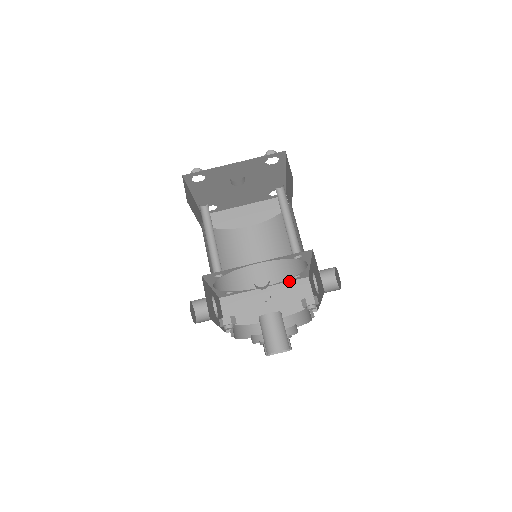
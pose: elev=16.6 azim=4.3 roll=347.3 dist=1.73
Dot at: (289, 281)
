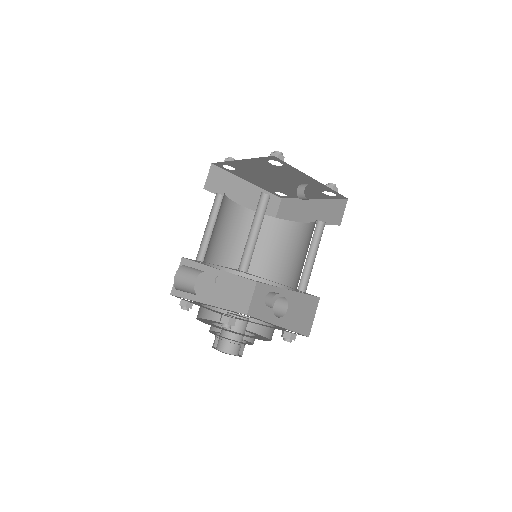
Dot at: (242, 277)
